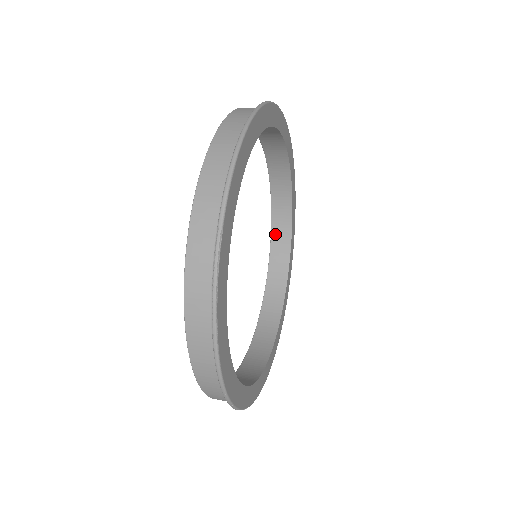
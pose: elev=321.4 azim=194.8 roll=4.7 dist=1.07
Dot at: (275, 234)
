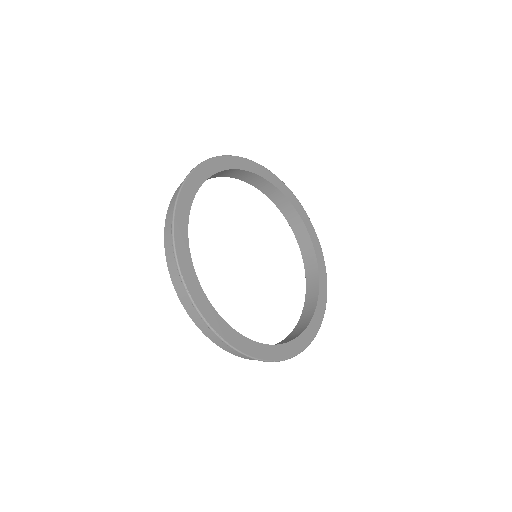
Dot at: (289, 220)
